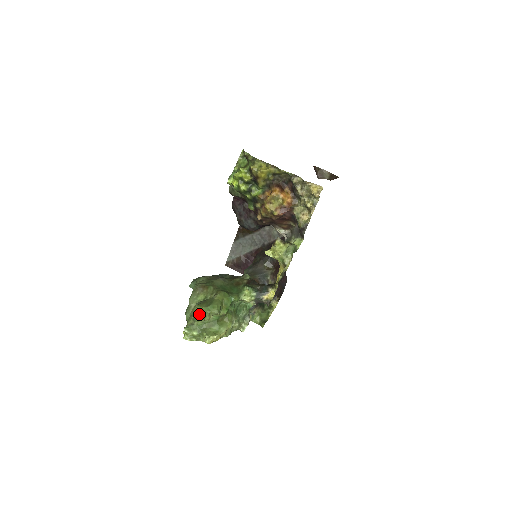
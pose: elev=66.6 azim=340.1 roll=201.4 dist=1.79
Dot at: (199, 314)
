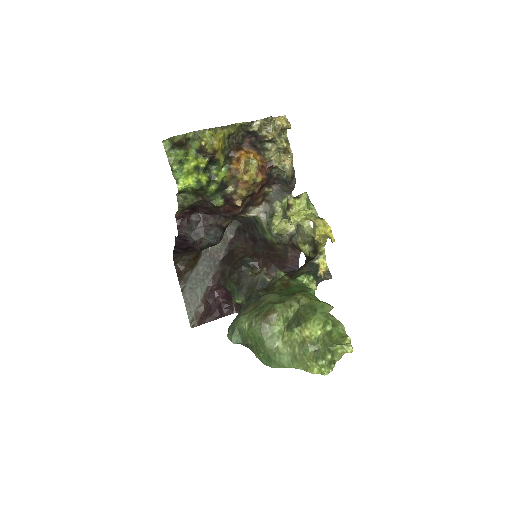
Dot at: (324, 324)
